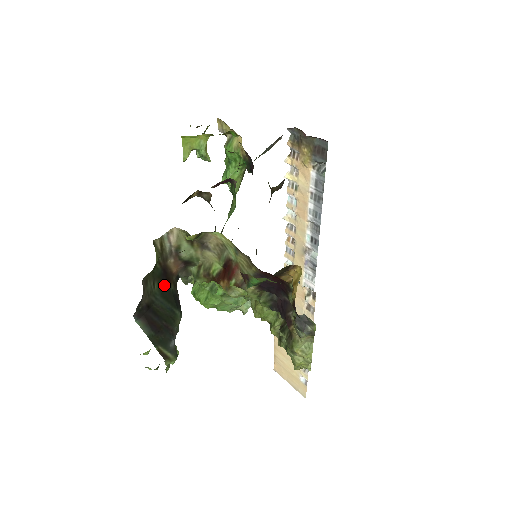
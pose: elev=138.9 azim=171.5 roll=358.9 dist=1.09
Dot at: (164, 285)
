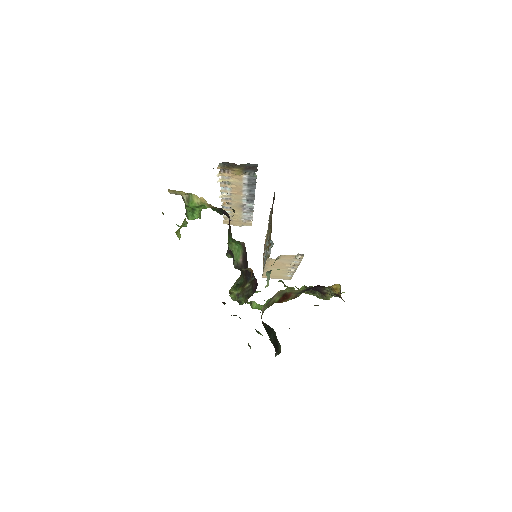
Dot at: (267, 330)
